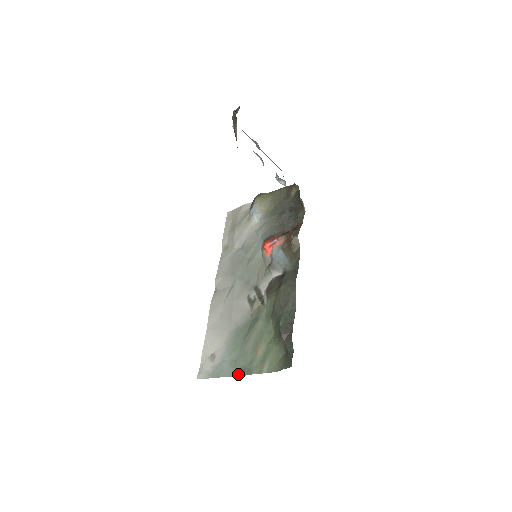
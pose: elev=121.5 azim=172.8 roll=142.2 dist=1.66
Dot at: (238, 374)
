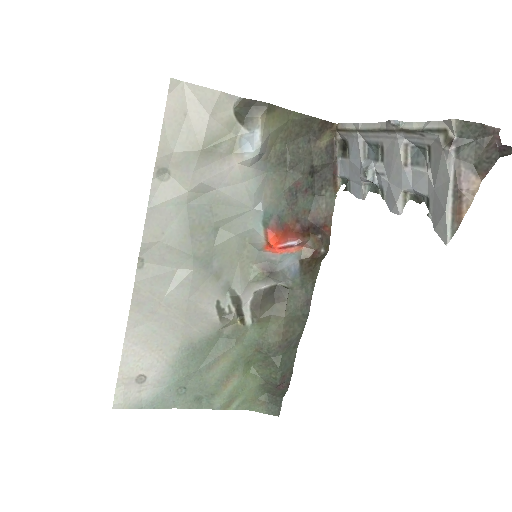
Dot at: (190, 407)
